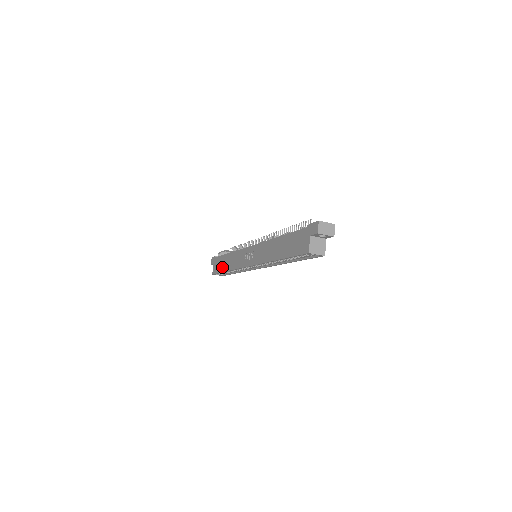
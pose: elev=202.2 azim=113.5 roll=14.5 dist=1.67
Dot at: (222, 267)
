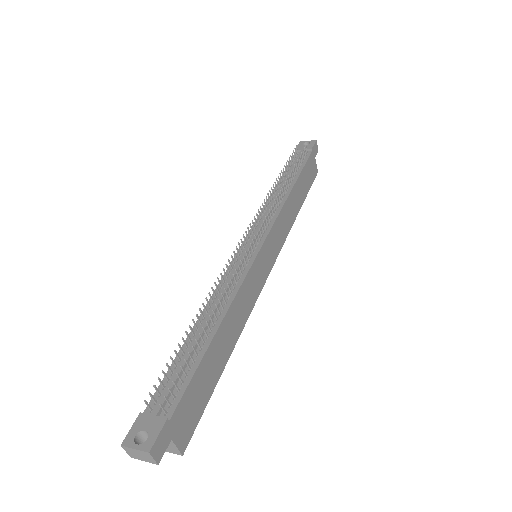
Dot at: occluded
